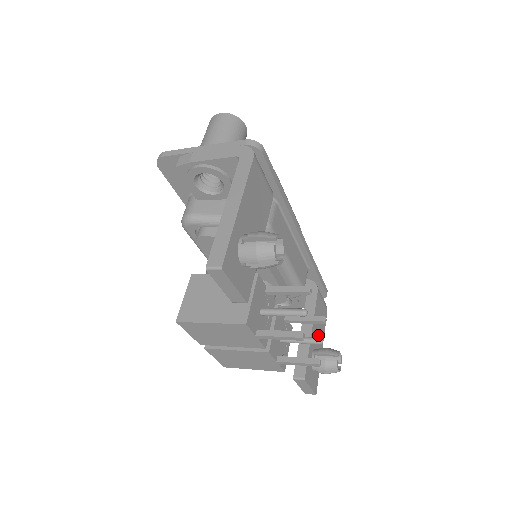
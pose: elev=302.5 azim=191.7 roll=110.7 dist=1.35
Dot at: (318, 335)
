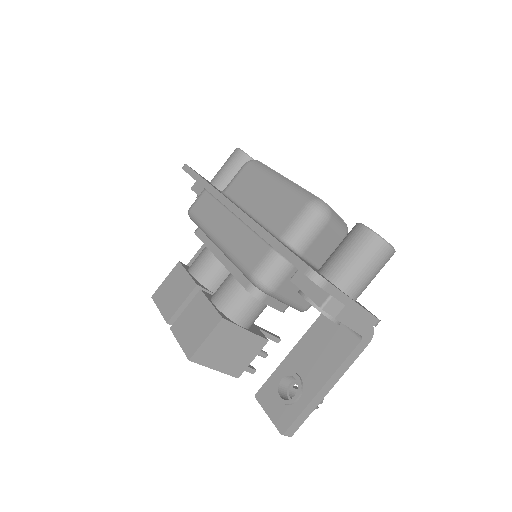
Dot at: occluded
